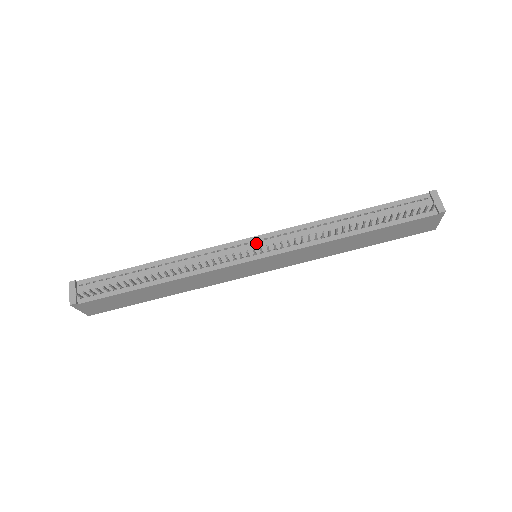
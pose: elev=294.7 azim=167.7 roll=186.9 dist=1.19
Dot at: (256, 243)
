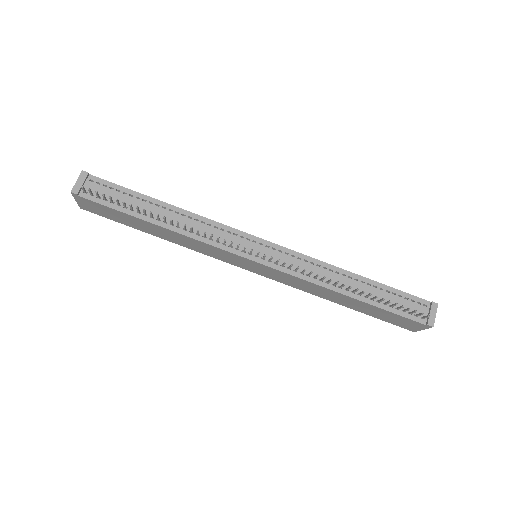
Dot at: (264, 247)
